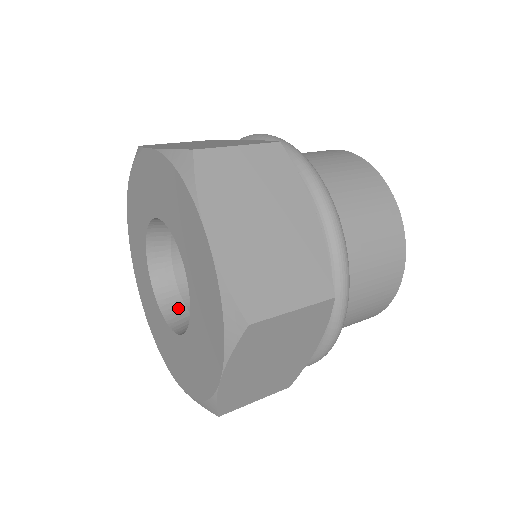
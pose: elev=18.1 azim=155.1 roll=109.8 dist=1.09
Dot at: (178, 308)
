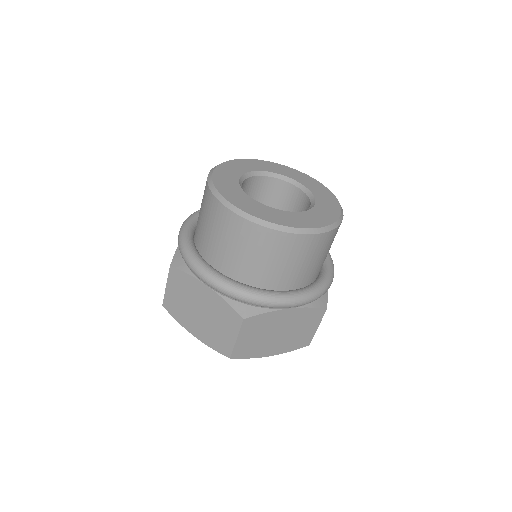
Dot at: occluded
